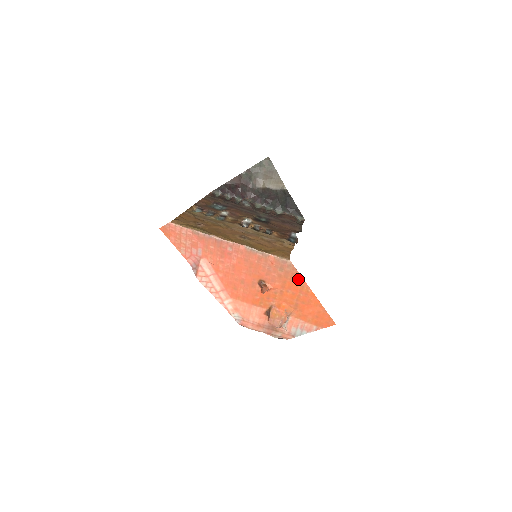
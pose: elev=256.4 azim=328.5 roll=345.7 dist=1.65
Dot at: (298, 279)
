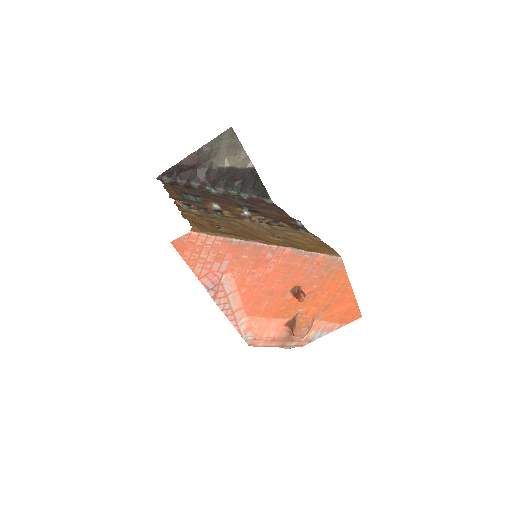
Dot at: (341, 277)
